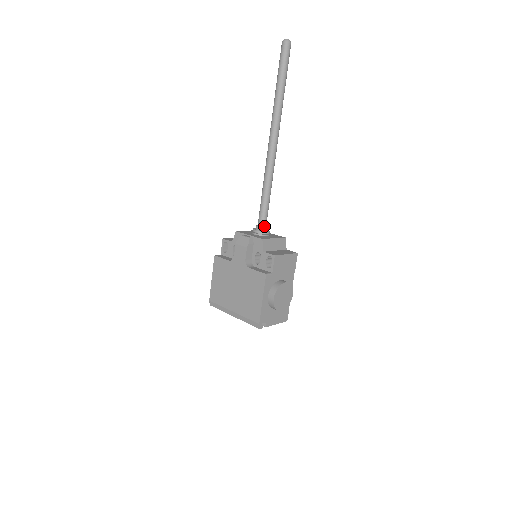
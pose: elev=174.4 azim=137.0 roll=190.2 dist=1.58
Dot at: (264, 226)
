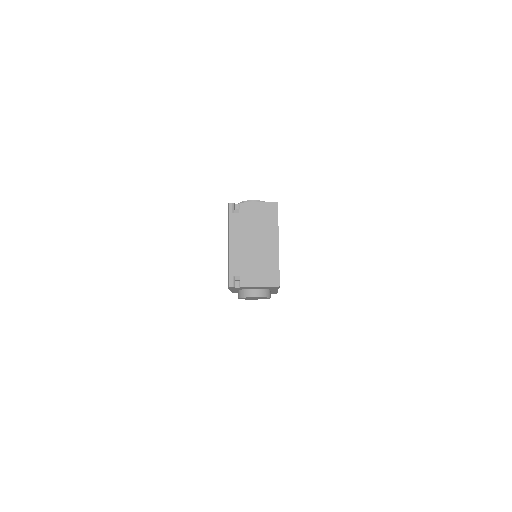
Dot at: occluded
